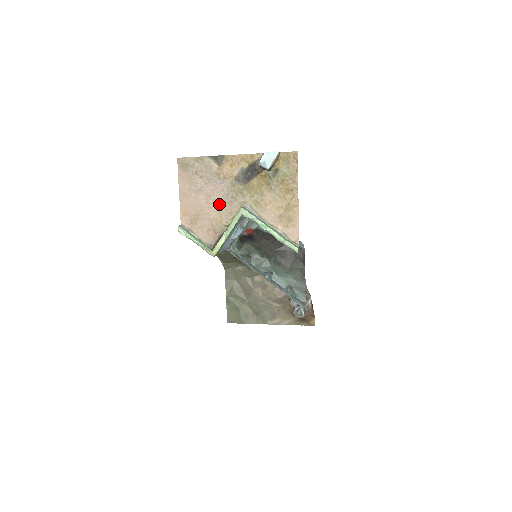
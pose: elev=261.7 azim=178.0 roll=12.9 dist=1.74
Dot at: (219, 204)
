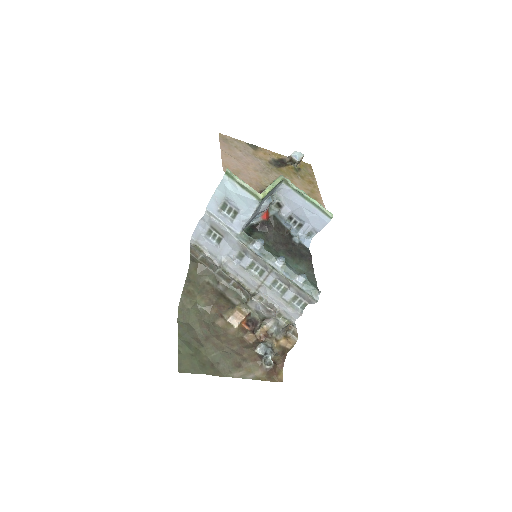
Dot at: (257, 171)
